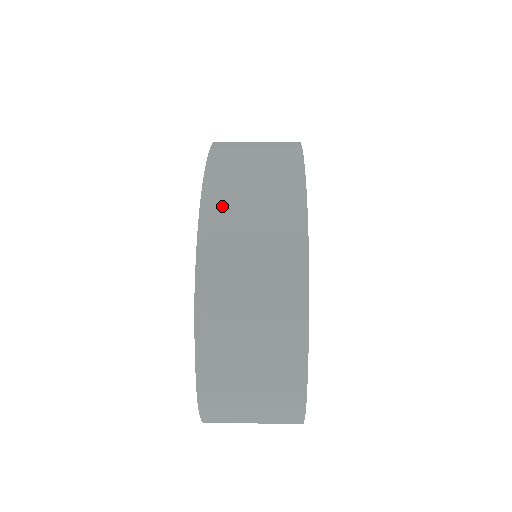
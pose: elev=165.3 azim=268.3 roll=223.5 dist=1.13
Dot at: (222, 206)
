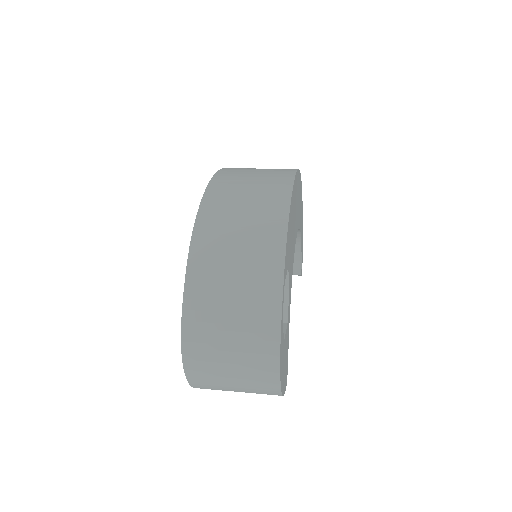
Dot at: (225, 186)
